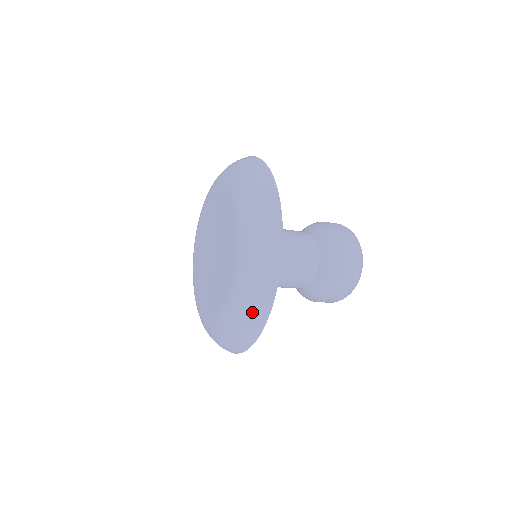
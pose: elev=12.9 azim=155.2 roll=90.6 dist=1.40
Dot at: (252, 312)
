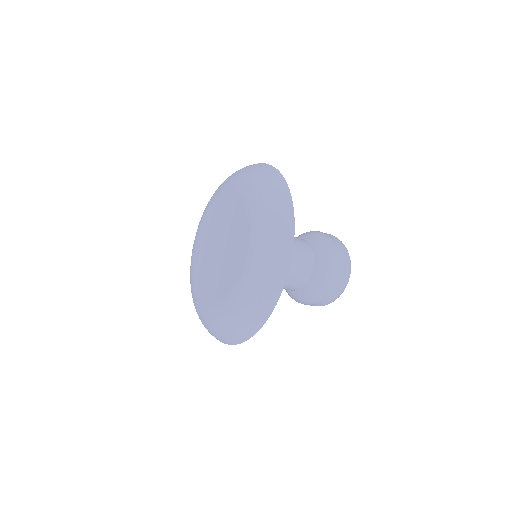
Dot at: (266, 288)
